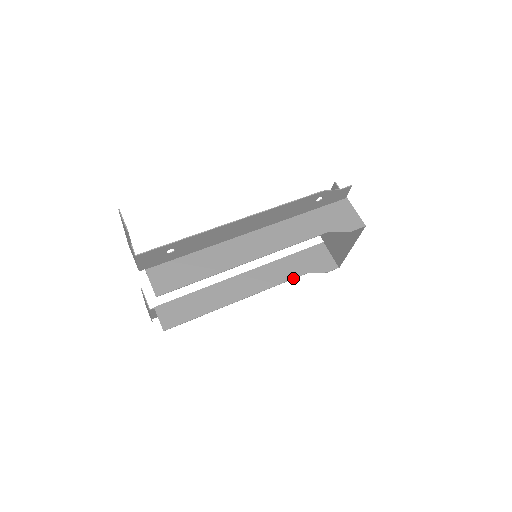
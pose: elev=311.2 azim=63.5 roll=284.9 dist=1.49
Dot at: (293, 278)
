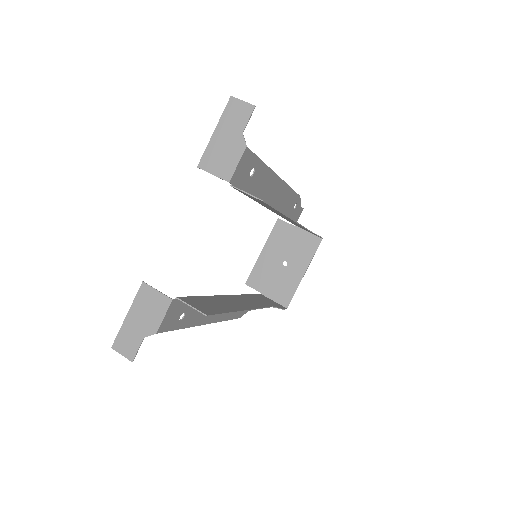
Dot at: (267, 307)
